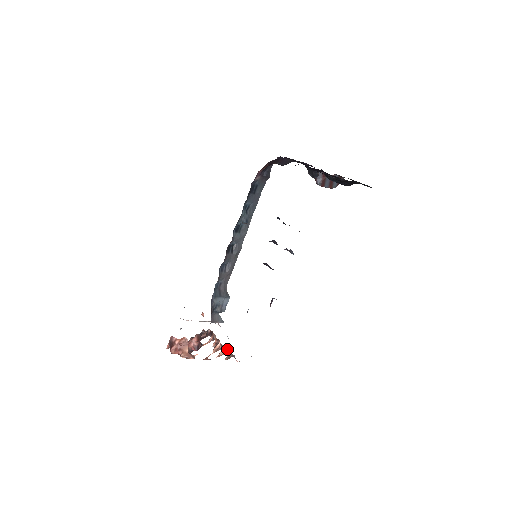
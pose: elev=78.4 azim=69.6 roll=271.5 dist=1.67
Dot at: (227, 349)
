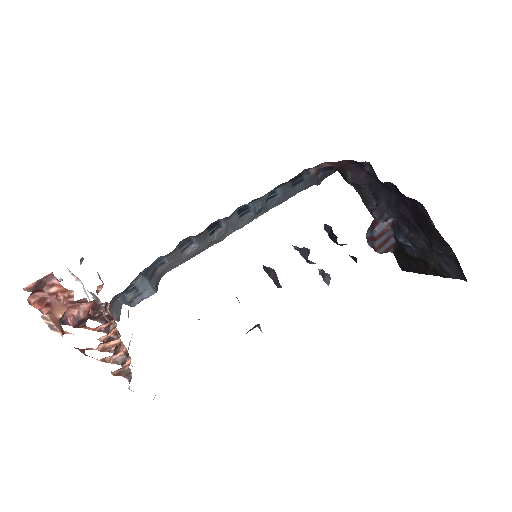
Dot at: (129, 357)
